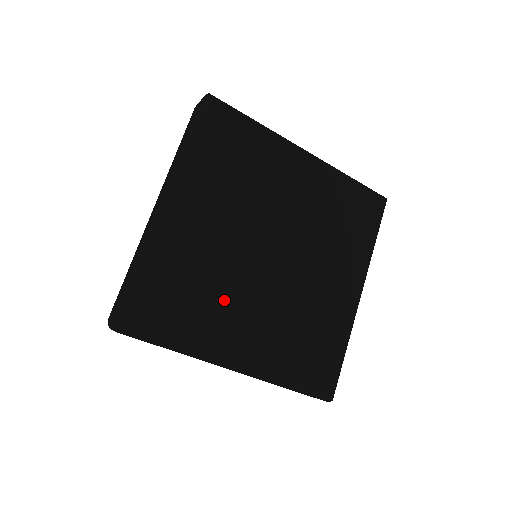
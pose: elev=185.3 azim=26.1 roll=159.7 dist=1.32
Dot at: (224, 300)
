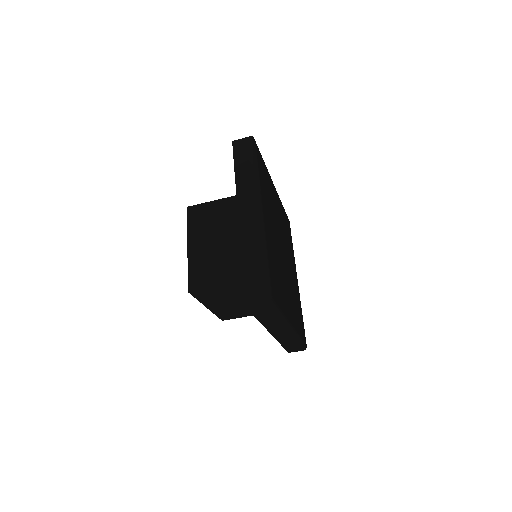
Dot at: (270, 209)
